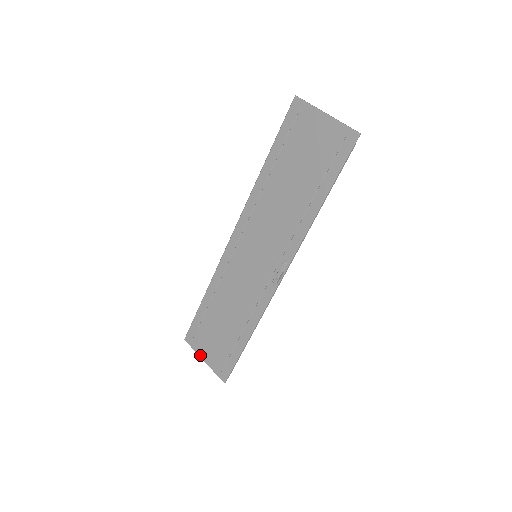
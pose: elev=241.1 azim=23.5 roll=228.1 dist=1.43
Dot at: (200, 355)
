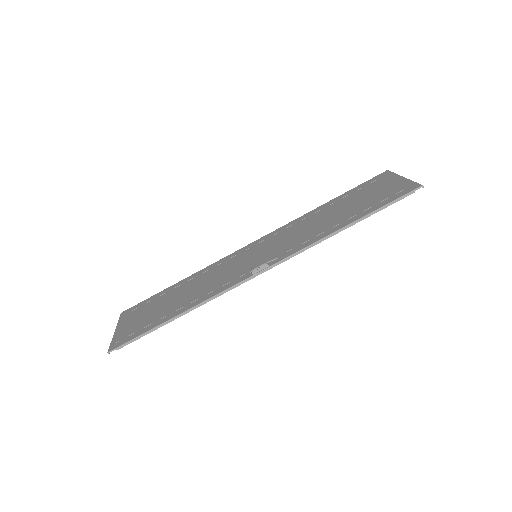
Dot at: (118, 326)
